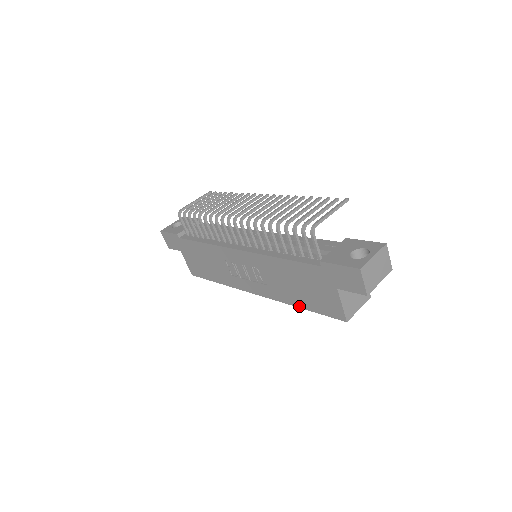
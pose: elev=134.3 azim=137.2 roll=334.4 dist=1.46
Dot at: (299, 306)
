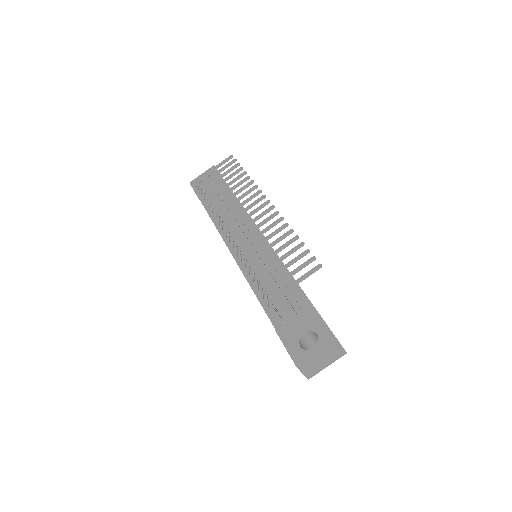
Dot at: occluded
